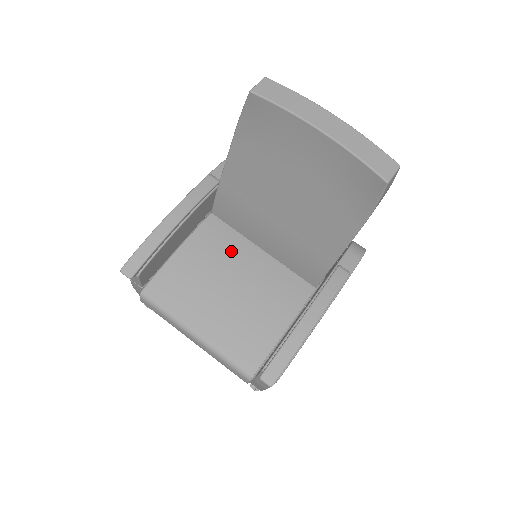
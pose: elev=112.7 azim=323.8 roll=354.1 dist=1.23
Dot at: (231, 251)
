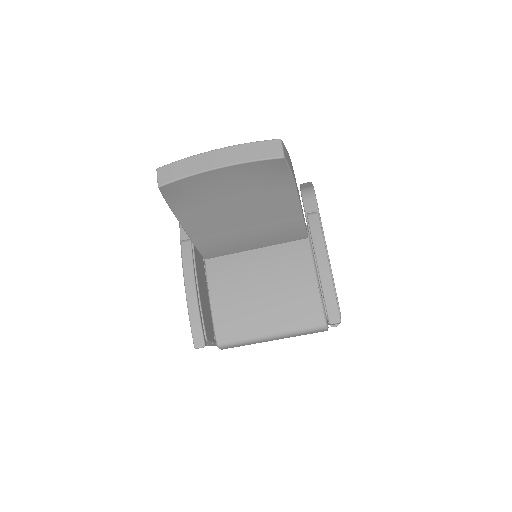
Dot at: (240, 269)
